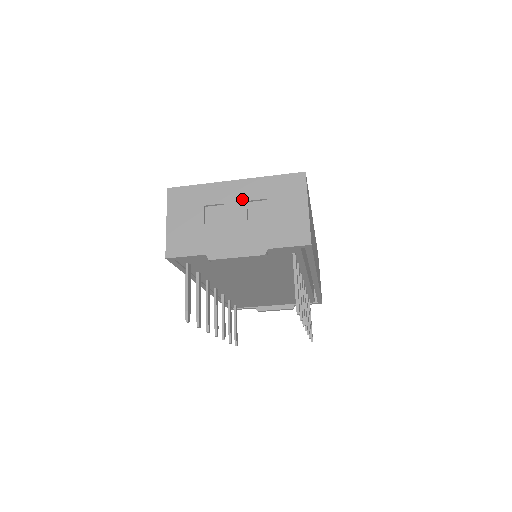
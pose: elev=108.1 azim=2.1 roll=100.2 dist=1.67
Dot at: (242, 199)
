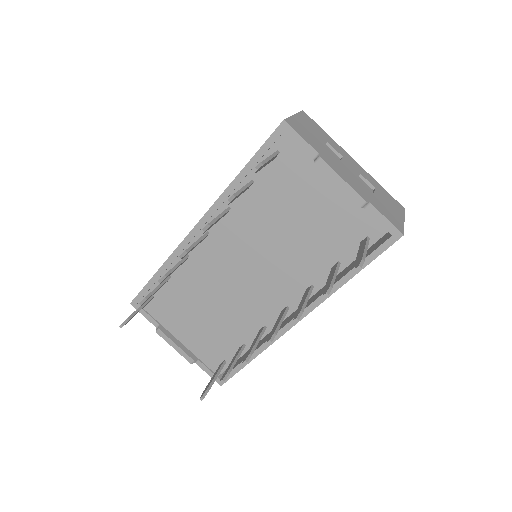
Dot at: (357, 169)
